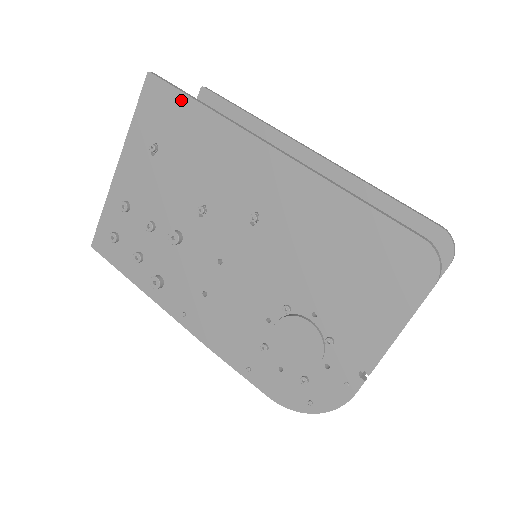
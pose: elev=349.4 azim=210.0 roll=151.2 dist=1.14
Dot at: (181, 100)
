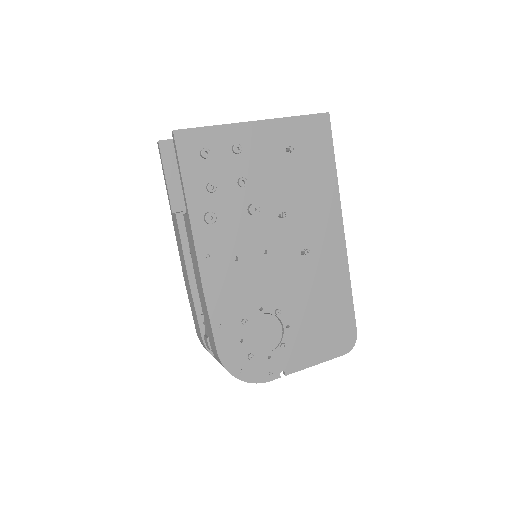
Dot at: (330, 152)
